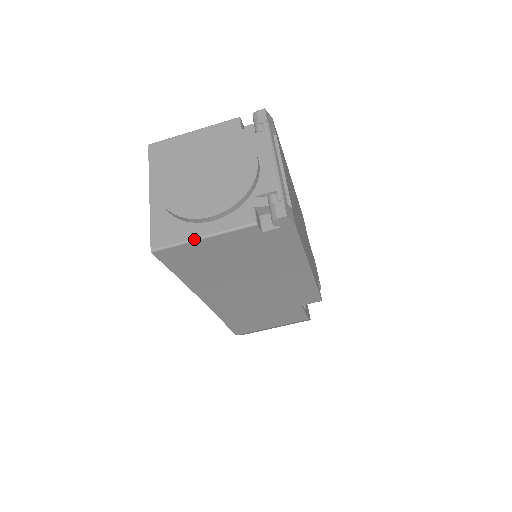
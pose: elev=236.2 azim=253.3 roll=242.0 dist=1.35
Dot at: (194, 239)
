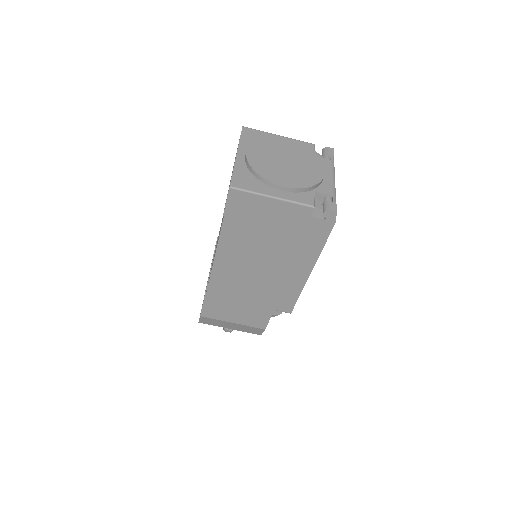
Dot at: (266, 195)
